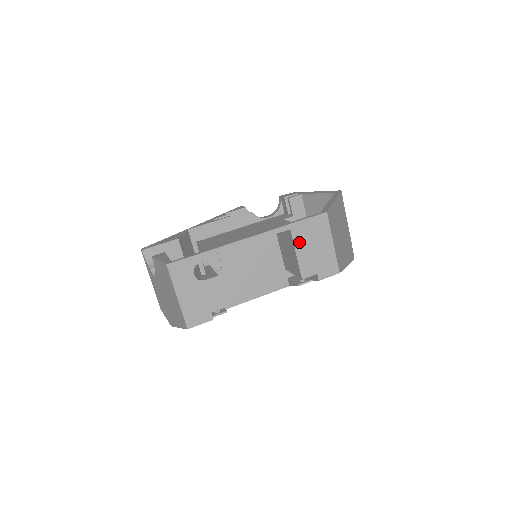
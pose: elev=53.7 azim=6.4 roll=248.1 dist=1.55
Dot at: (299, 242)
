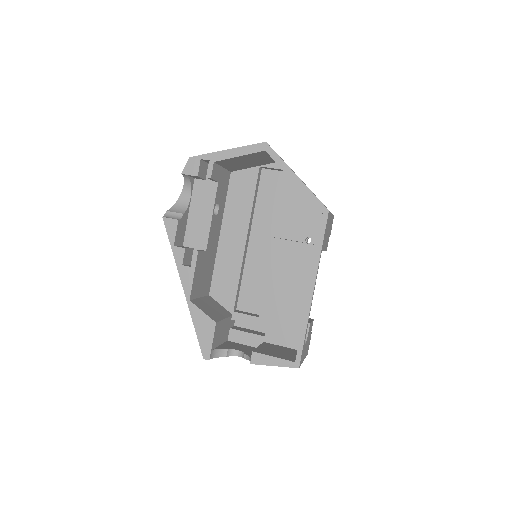
Dot at: (324, 246)
